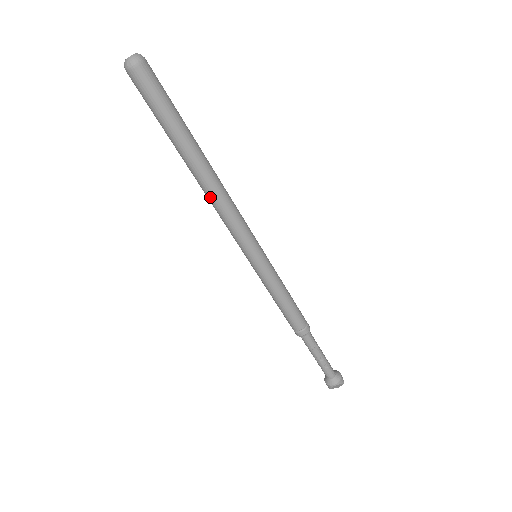
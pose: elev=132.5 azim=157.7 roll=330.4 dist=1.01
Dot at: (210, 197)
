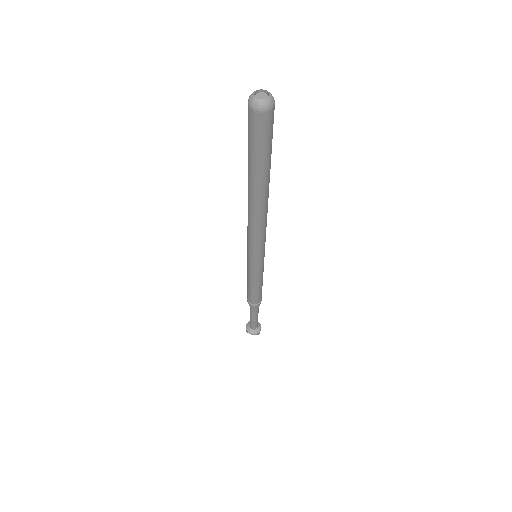
Dot at: (250, 216)
